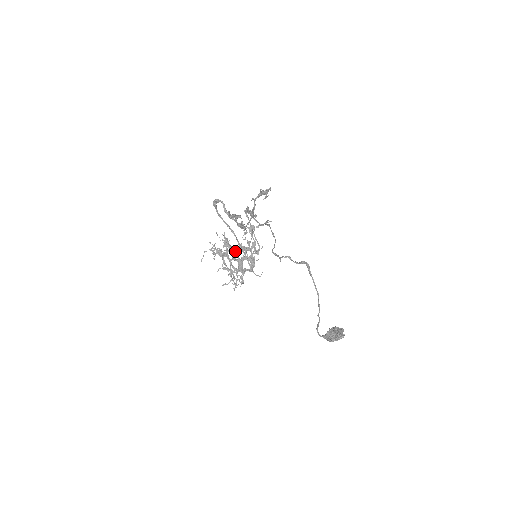
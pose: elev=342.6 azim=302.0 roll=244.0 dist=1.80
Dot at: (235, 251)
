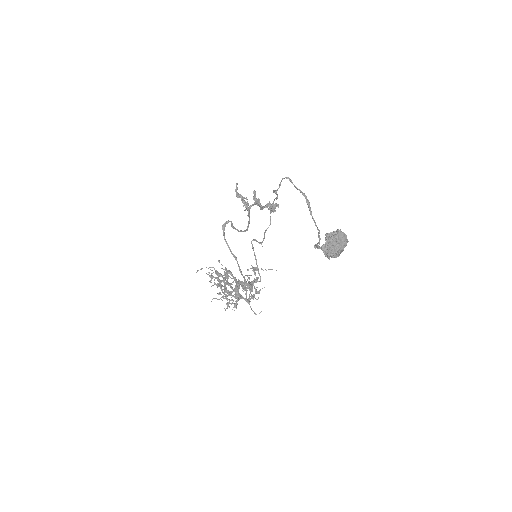
Dot at: (234, 277)
